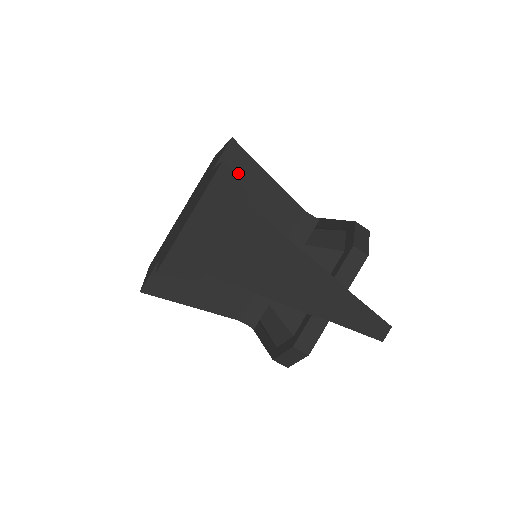
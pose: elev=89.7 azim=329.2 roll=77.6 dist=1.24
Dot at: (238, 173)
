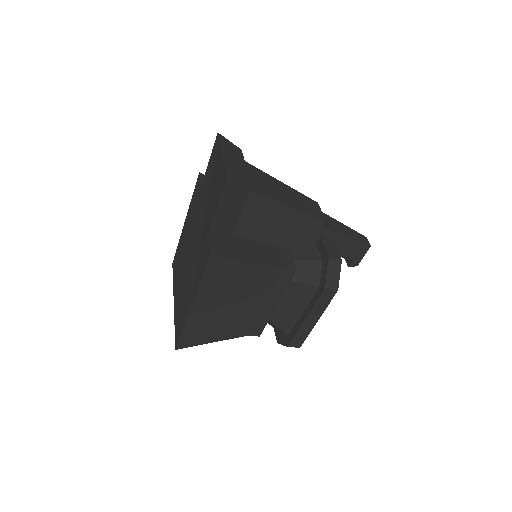
Dot at: occluded
